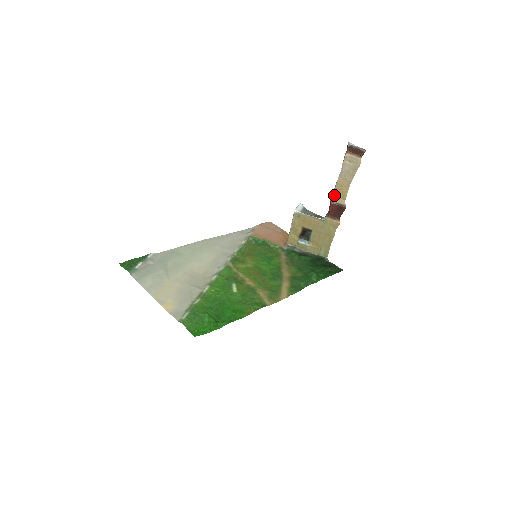
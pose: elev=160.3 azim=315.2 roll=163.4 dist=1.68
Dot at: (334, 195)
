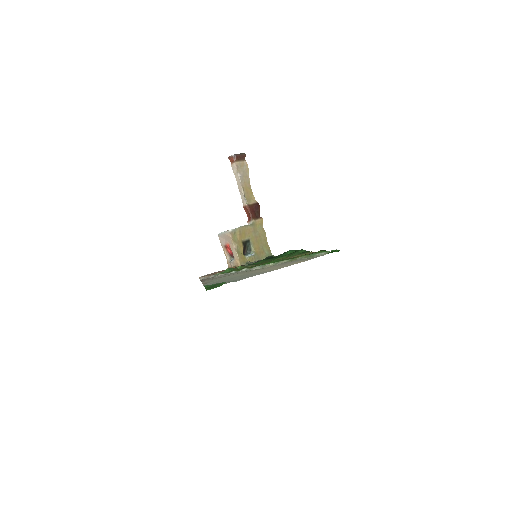
Dot at: (246, 199)
